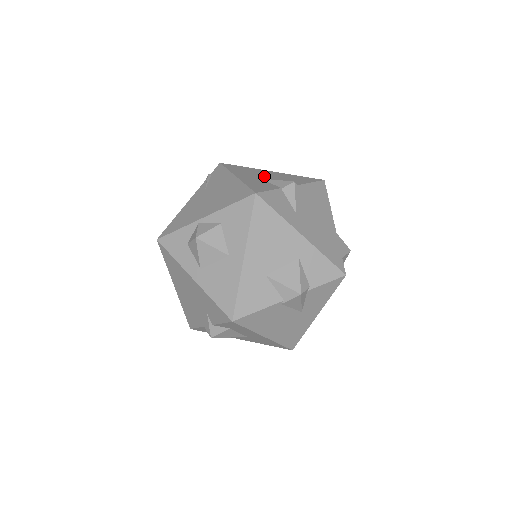
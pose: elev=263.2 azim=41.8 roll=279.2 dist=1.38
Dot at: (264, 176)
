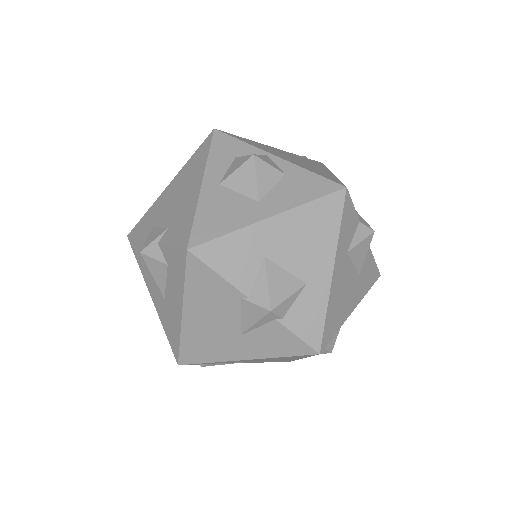
Dot at: occluded
